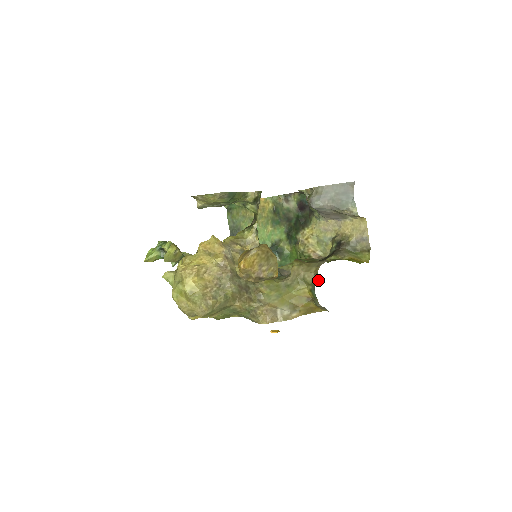
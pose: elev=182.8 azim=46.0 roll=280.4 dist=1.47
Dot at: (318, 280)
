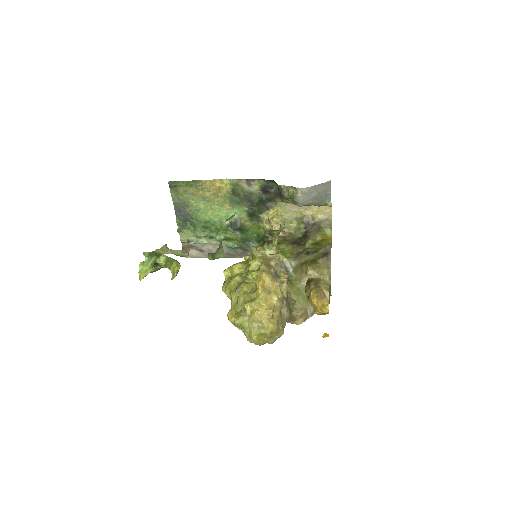
Dot at: occluded
